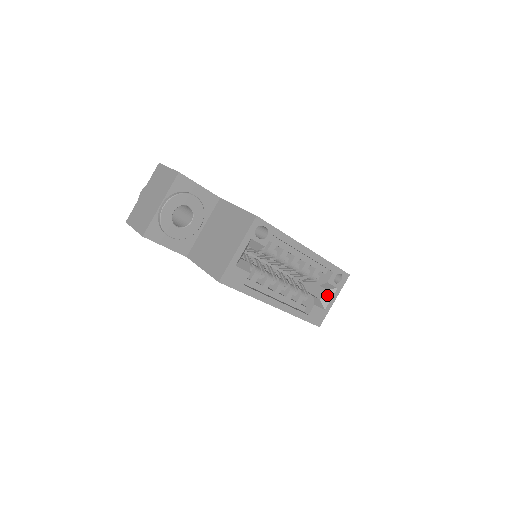
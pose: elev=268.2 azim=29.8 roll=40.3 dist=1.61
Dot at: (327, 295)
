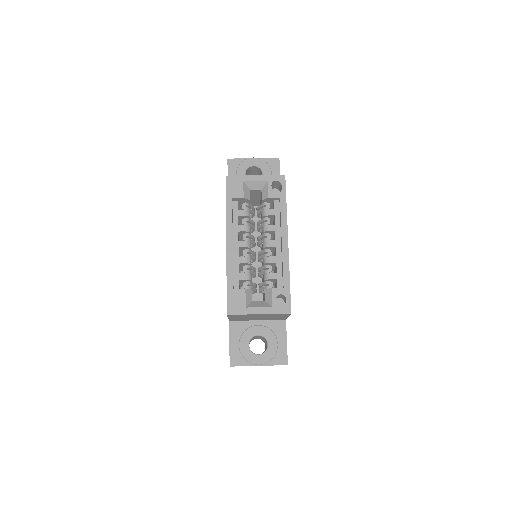
Dot at: (260, 304)
